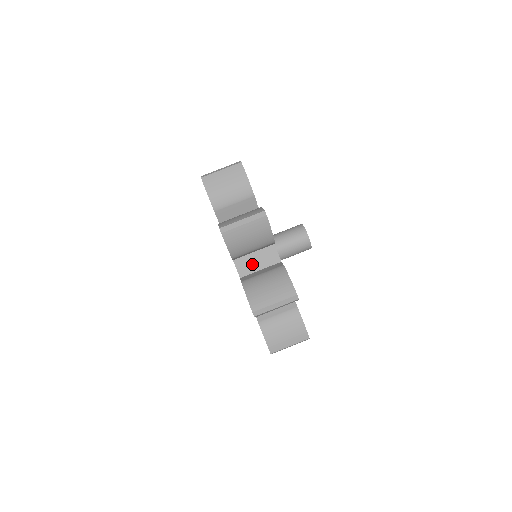
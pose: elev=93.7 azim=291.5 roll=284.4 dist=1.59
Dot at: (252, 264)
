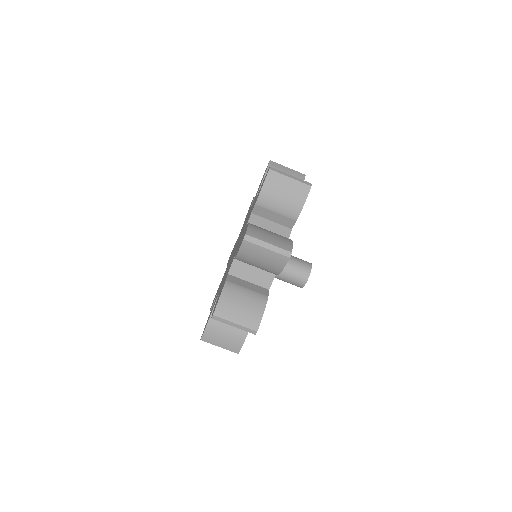
Dot at: occluded
